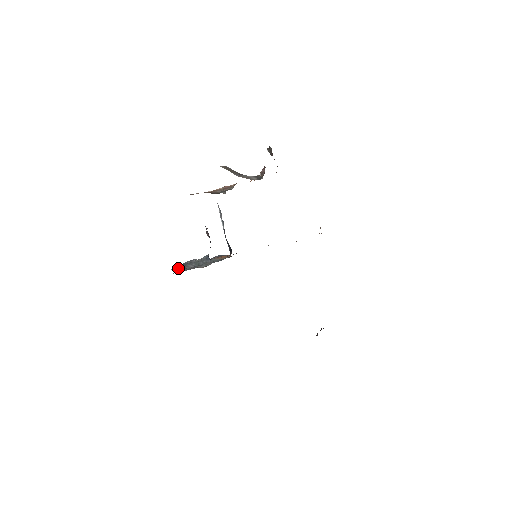
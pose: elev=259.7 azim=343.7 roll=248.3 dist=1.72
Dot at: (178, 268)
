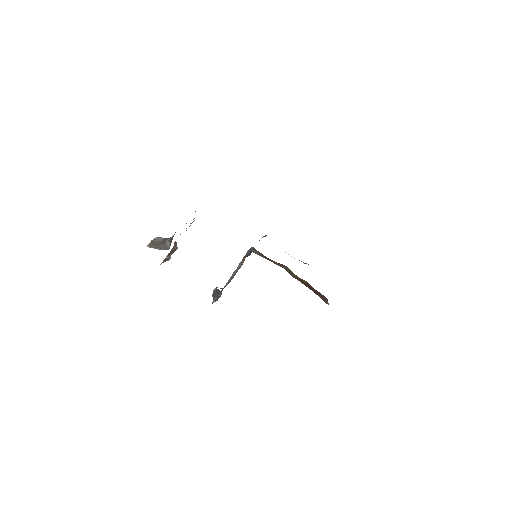
Dot at: occluded
